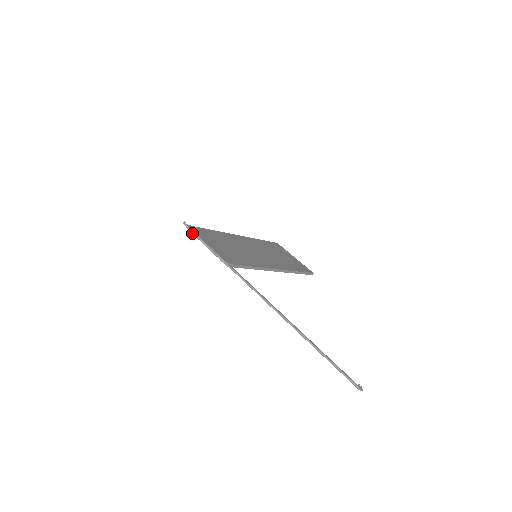
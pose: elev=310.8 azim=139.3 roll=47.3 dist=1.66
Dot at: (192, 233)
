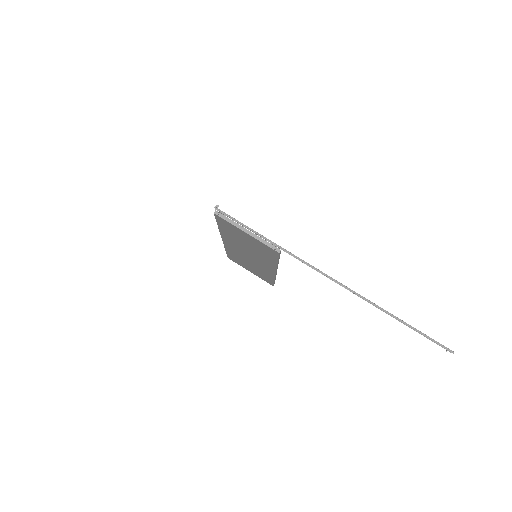
Dot at: (224, 219)
